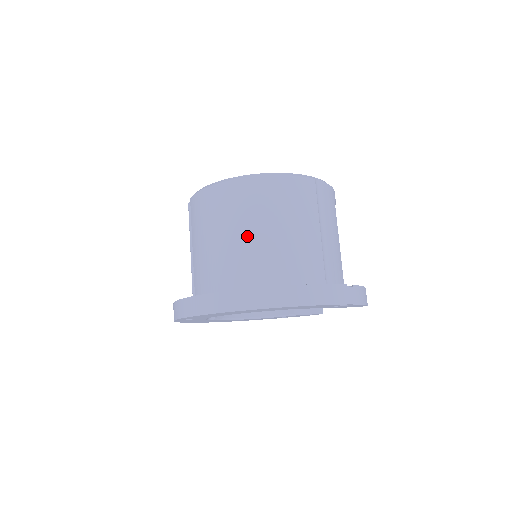
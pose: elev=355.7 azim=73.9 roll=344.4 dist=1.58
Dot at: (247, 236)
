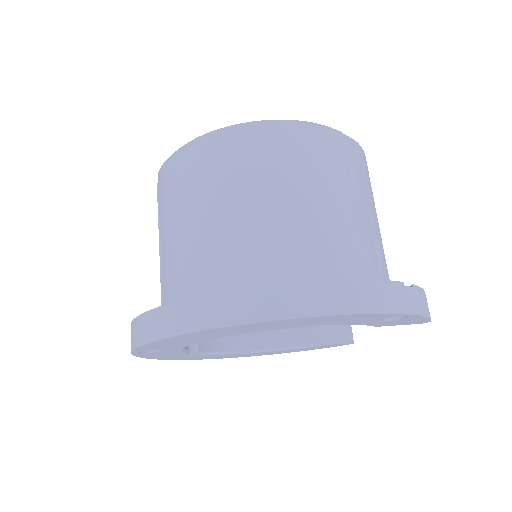
Dot at: (240, 211)
